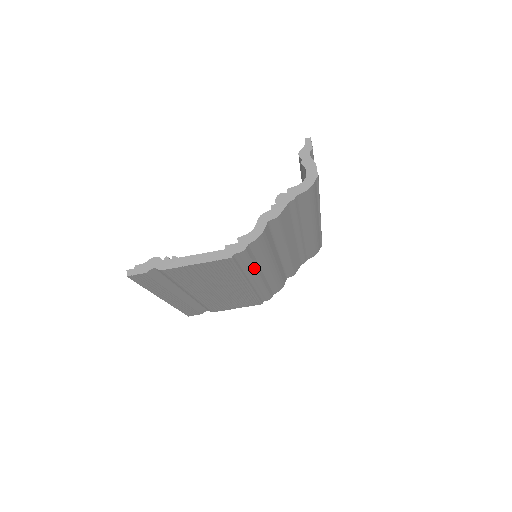
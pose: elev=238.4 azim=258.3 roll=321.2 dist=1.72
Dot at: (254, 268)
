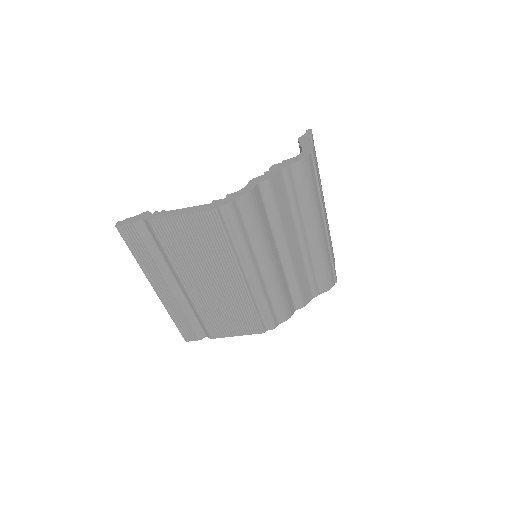
Dot at: (246, 247)
